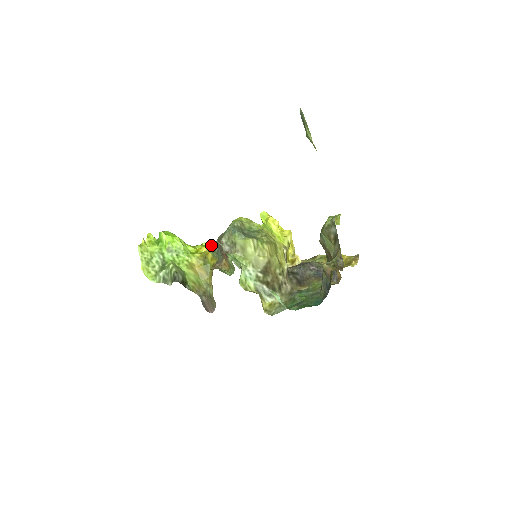
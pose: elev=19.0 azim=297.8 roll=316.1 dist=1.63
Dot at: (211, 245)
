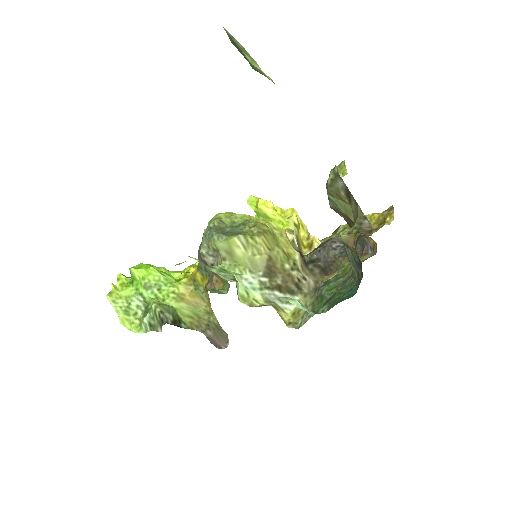
Dot at: occluded
